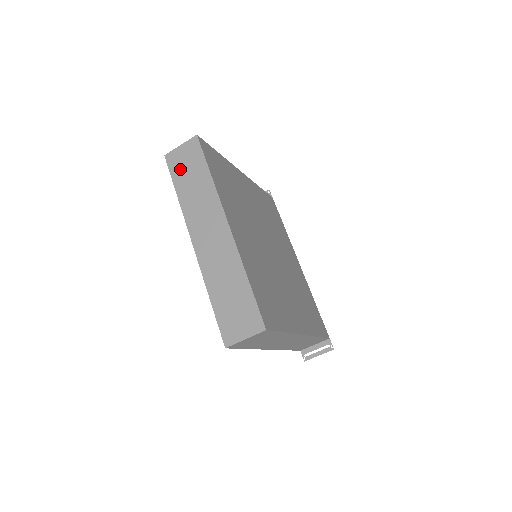
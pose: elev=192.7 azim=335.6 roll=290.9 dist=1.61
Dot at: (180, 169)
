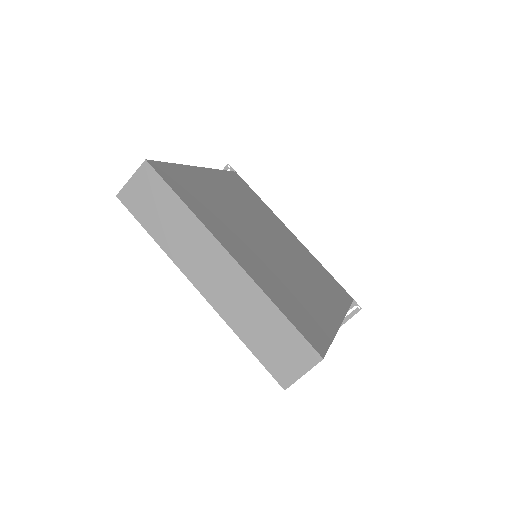
Dot at: (143, 207)
